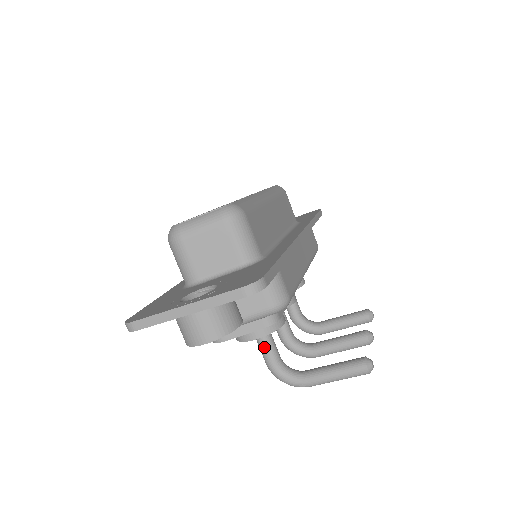
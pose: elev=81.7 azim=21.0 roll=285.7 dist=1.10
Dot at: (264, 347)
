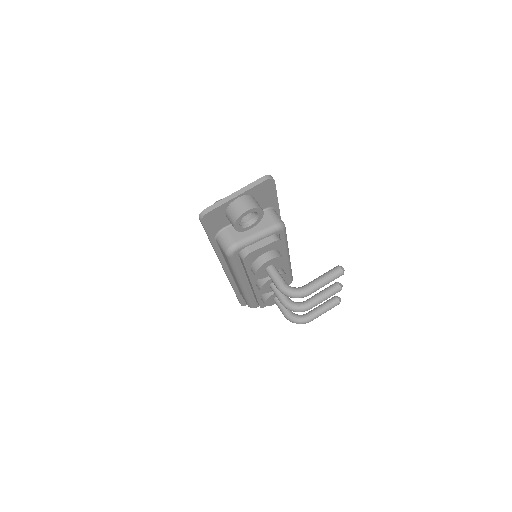
Dot at: (274, 274)
